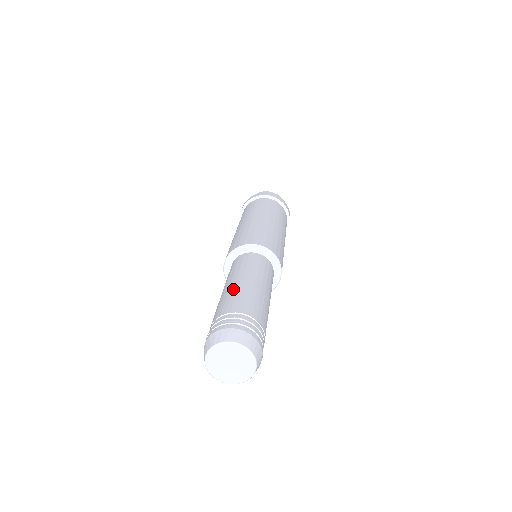
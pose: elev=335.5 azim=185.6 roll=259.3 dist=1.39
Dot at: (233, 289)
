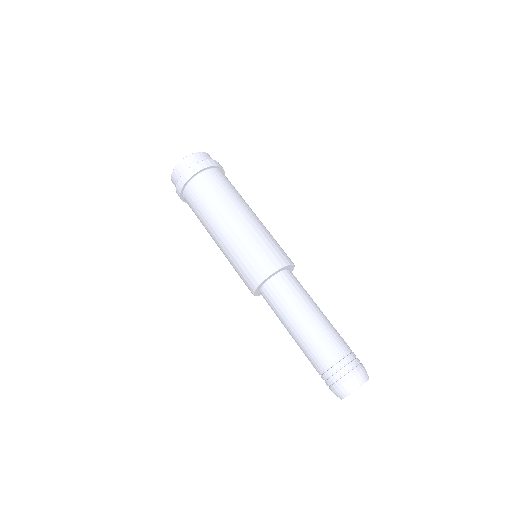
Dot at: (306, 338)
